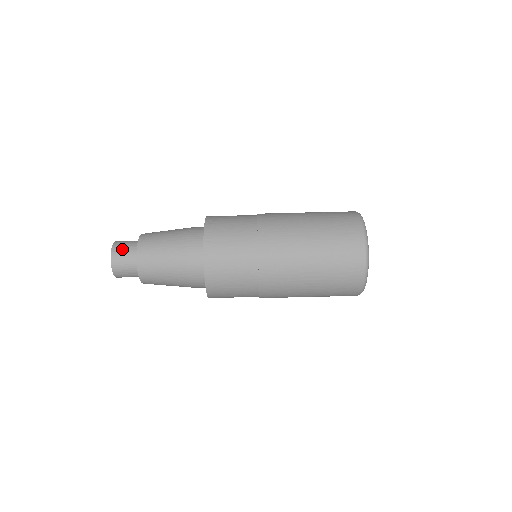
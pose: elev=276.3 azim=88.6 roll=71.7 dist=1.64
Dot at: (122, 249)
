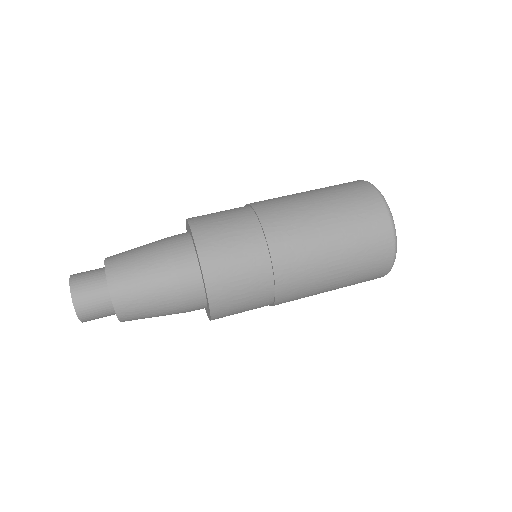
Dot at: (85, 272)
